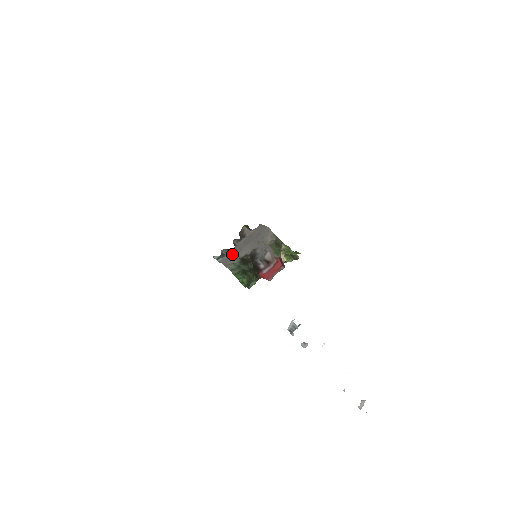
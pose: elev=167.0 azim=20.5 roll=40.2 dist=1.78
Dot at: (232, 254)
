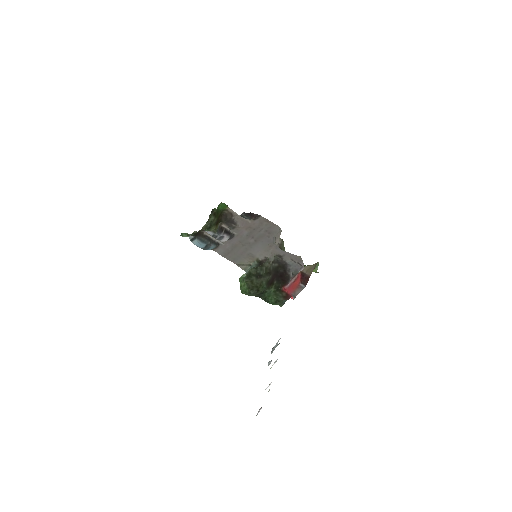
Dot at: (237, 248)
